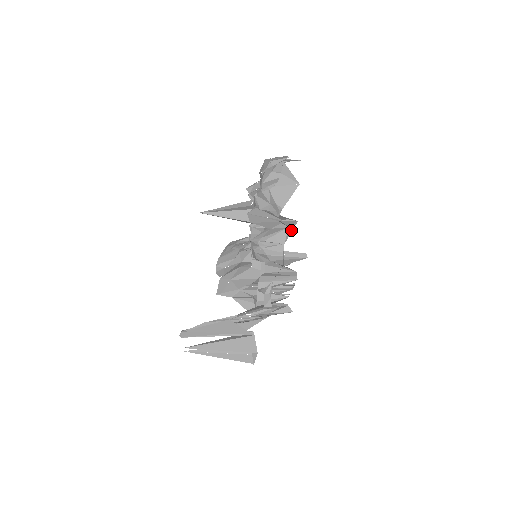
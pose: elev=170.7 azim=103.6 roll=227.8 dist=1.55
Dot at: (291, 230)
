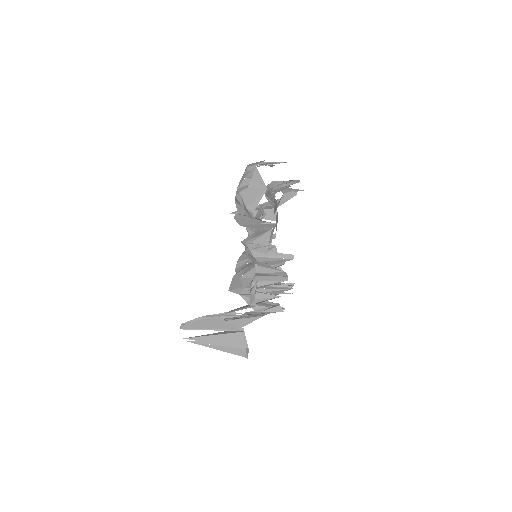
Dot at: (272, 232)
